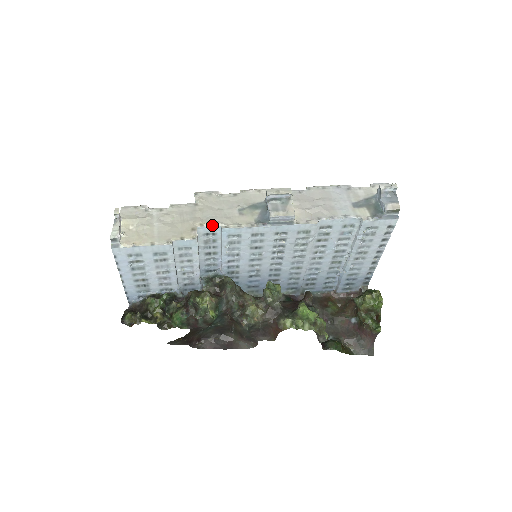
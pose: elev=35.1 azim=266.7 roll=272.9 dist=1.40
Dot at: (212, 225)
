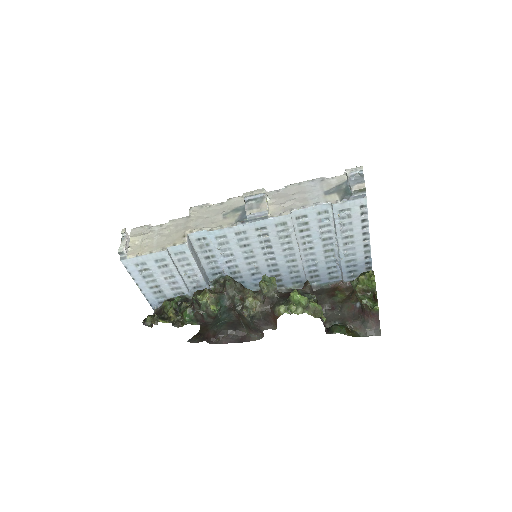
Dot at: (199, 230)
